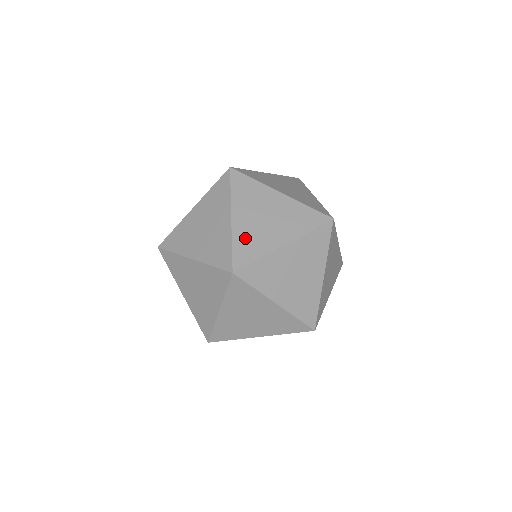
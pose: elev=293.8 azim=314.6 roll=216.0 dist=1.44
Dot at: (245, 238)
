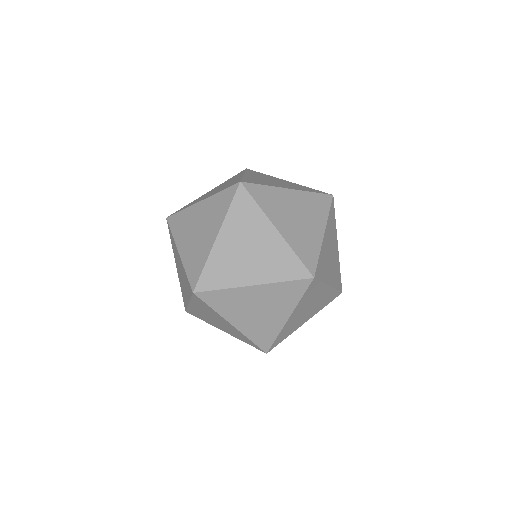
Dot at: (255, 332)
